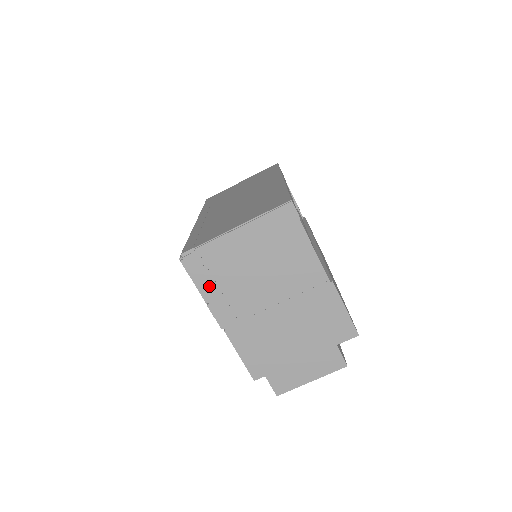
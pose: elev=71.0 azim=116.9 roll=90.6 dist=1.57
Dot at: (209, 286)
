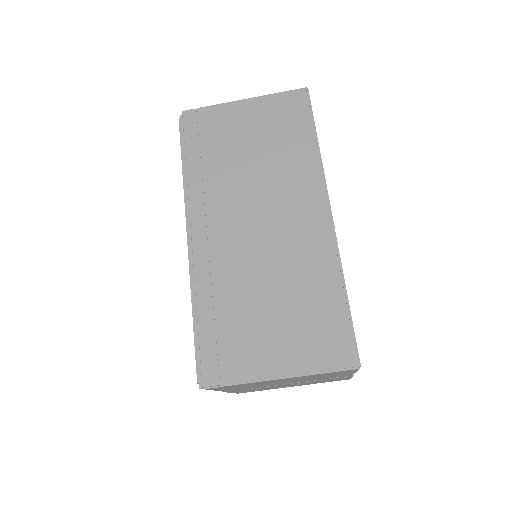
Dot at: (225, 389)
